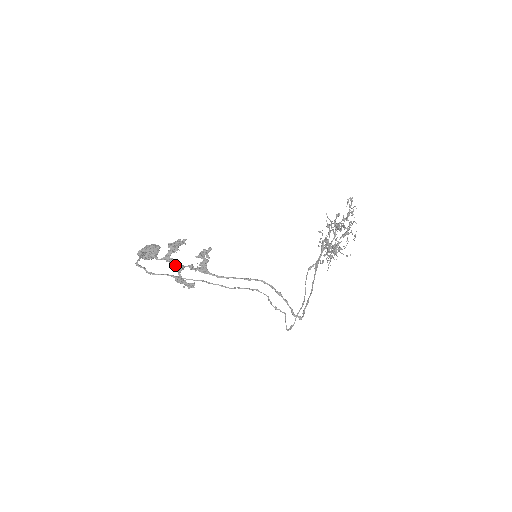
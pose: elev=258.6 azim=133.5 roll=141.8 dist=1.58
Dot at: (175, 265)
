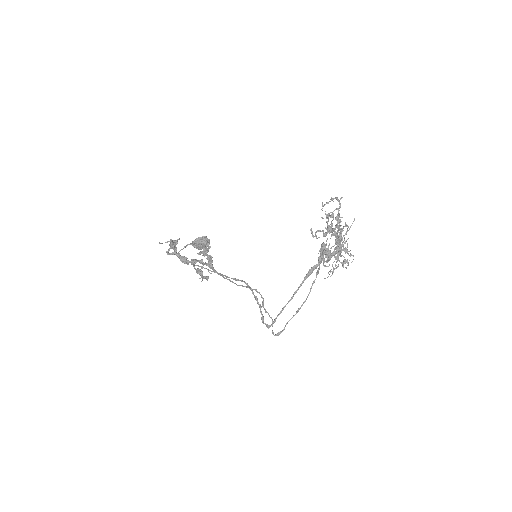
Dot at: (183, 260)
